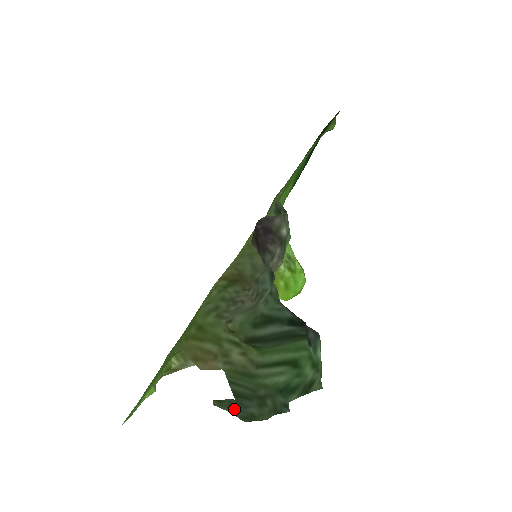
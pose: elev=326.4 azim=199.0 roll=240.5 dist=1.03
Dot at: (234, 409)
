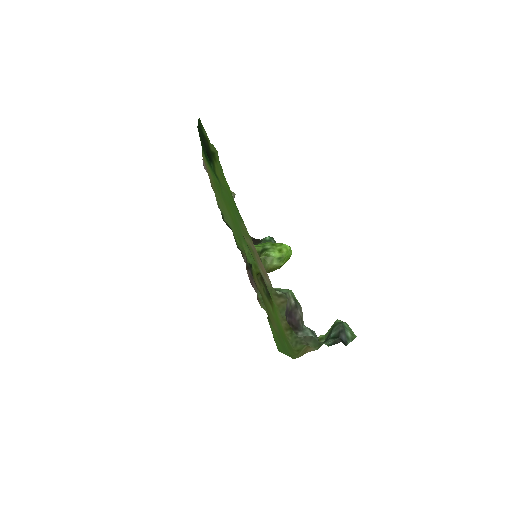
Dot at: occluded
